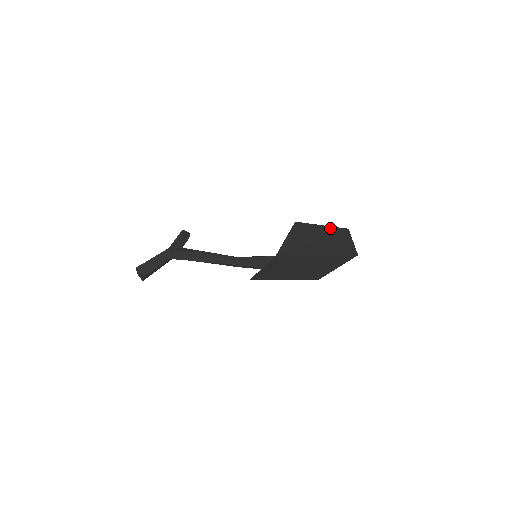
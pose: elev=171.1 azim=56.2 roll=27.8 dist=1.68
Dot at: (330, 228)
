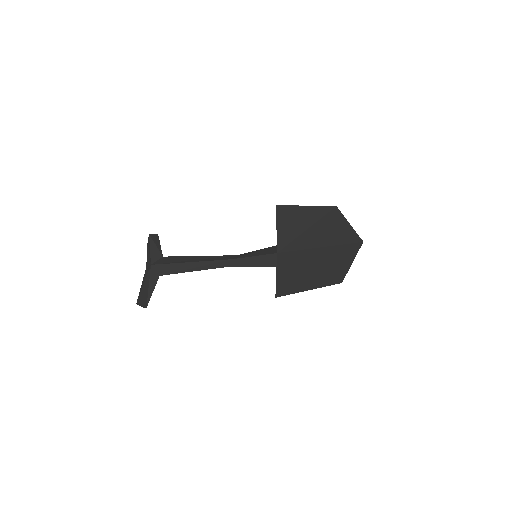
Dot at: (317, 208)
